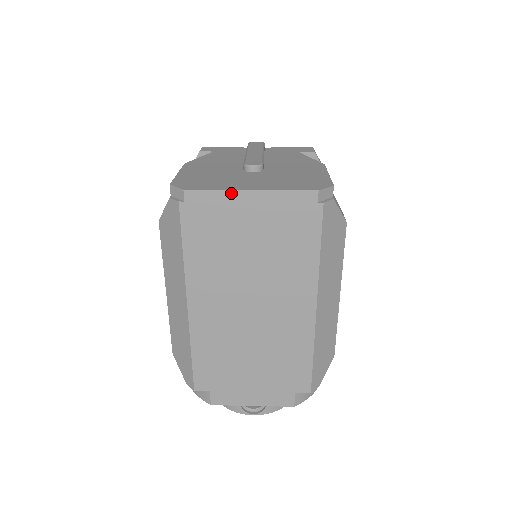
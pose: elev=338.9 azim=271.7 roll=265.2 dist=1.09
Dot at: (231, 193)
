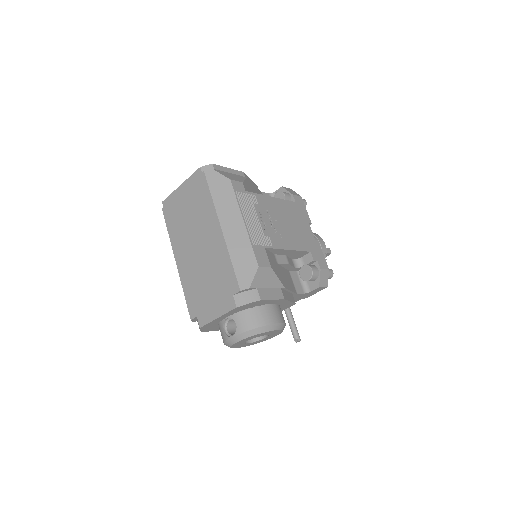
Dot at: (175, 192)
